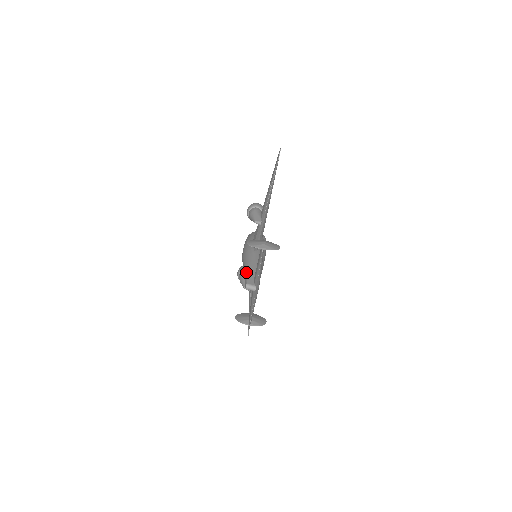
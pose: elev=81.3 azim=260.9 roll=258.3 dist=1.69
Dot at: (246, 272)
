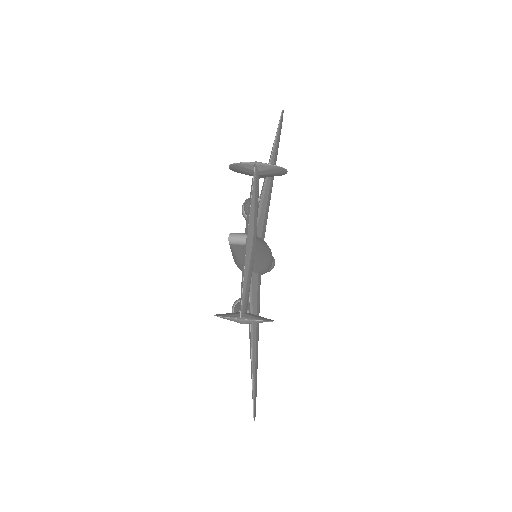
Dot at: occluded
